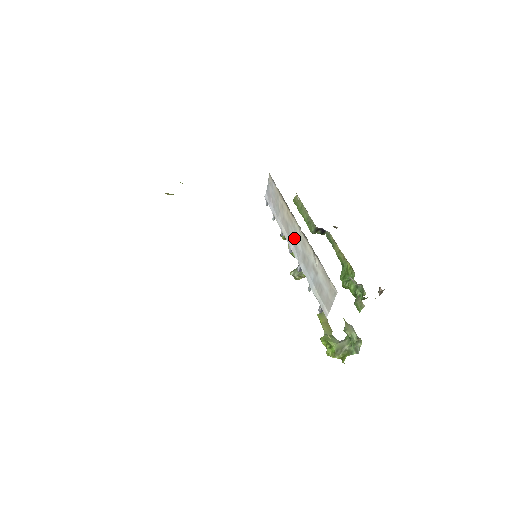
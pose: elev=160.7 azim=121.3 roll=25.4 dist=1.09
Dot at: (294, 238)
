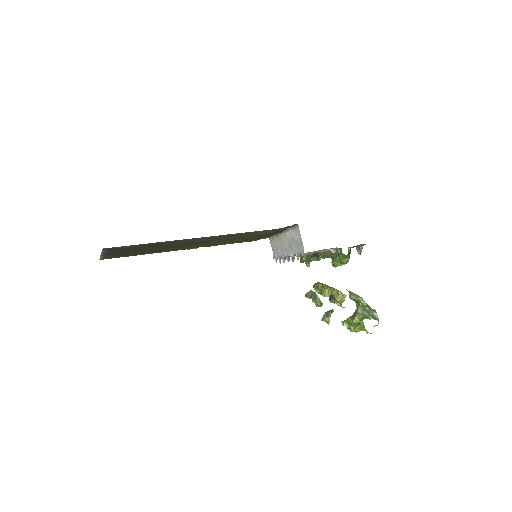
Dot at: (284, 246)
